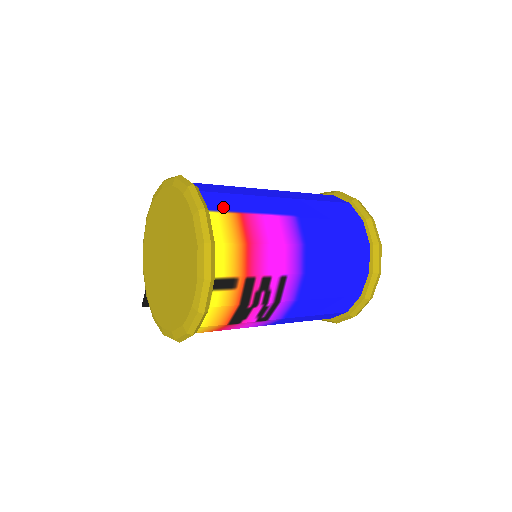
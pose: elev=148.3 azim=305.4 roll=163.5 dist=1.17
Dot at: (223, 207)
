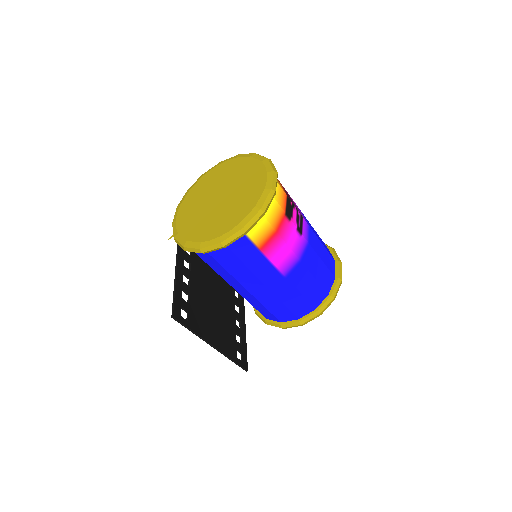
Dot at: occluded
